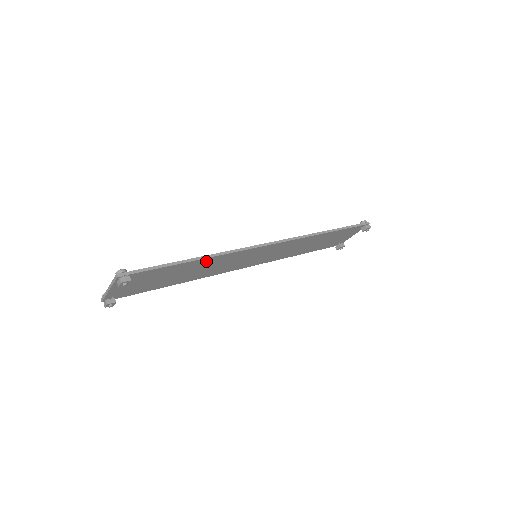
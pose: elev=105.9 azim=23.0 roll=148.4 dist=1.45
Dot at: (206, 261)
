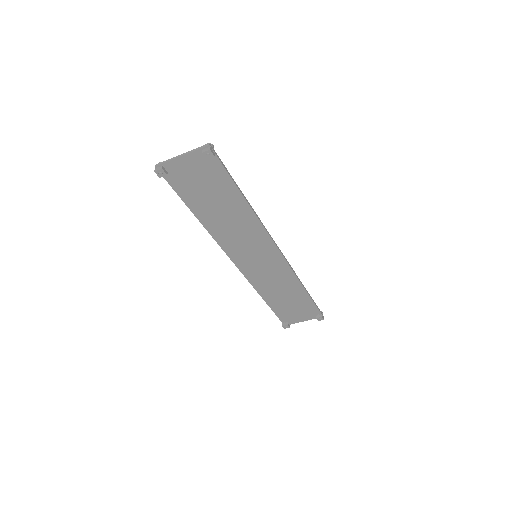
Dot at: (244, 211)
